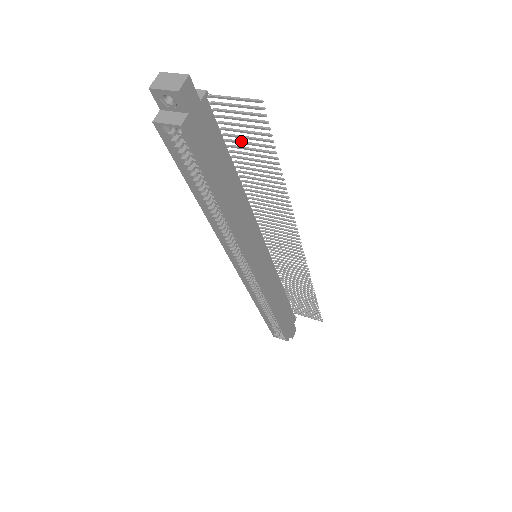
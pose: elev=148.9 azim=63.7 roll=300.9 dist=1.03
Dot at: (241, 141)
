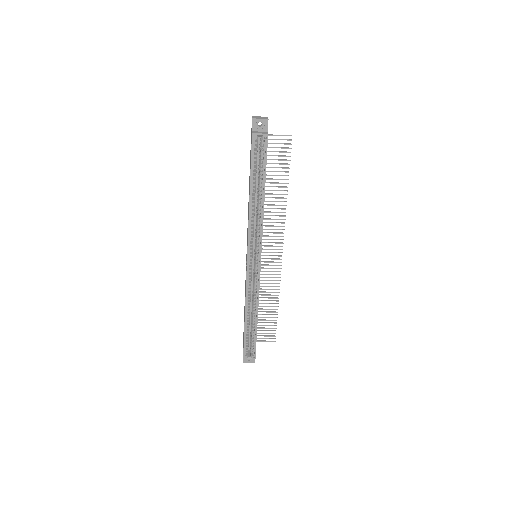
Dot at: (271, 163)
